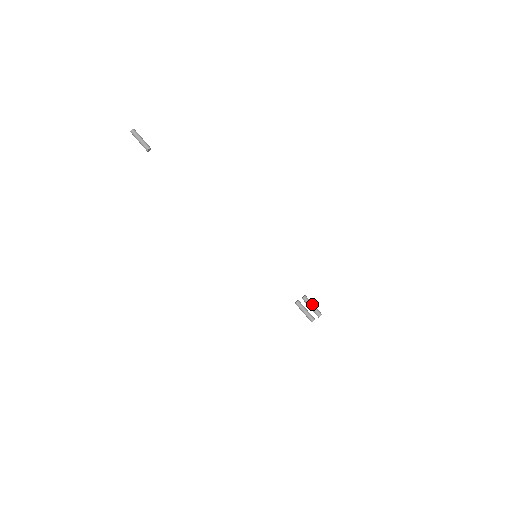
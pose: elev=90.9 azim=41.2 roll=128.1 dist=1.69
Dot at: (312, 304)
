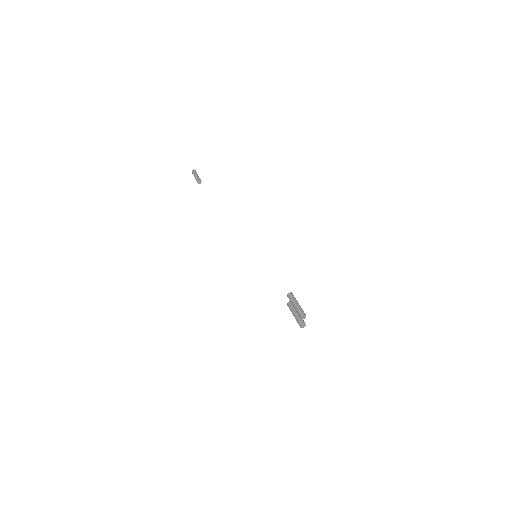
Dot at: (295, 302)
